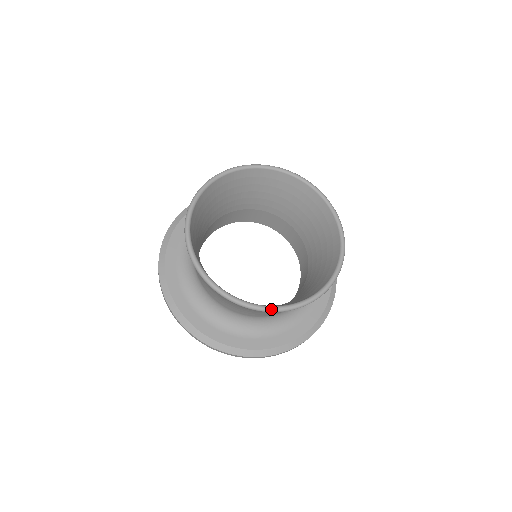
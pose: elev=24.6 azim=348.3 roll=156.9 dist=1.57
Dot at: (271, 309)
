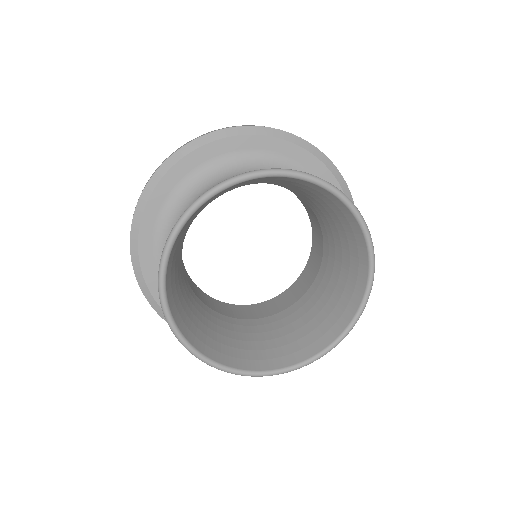
Dot at: (251, 375)
